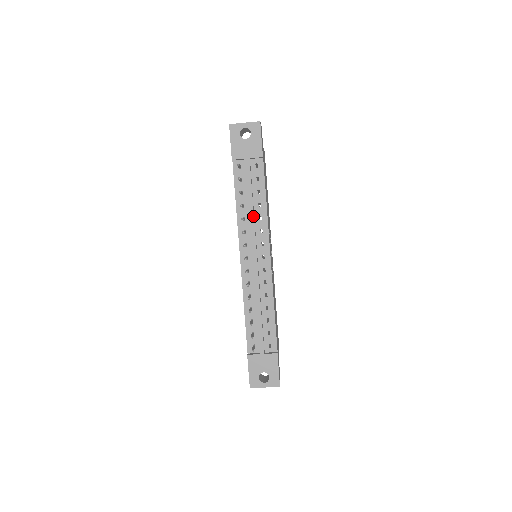
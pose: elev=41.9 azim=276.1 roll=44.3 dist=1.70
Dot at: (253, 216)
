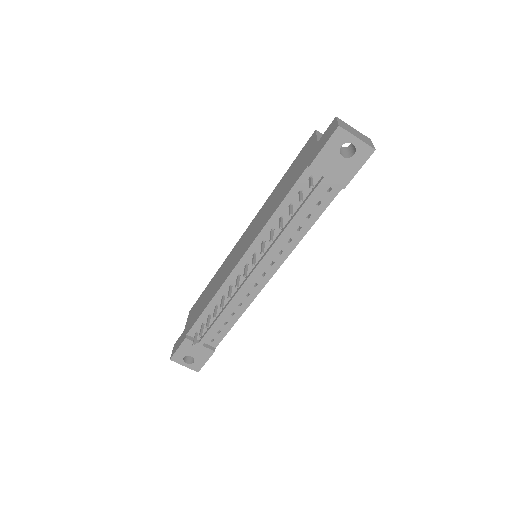
Dot at: (284, 237)
